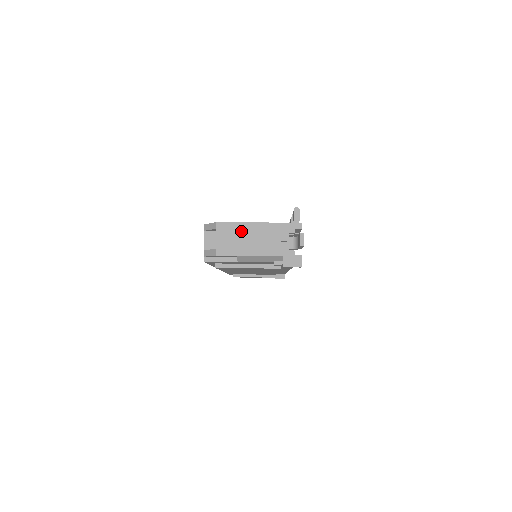
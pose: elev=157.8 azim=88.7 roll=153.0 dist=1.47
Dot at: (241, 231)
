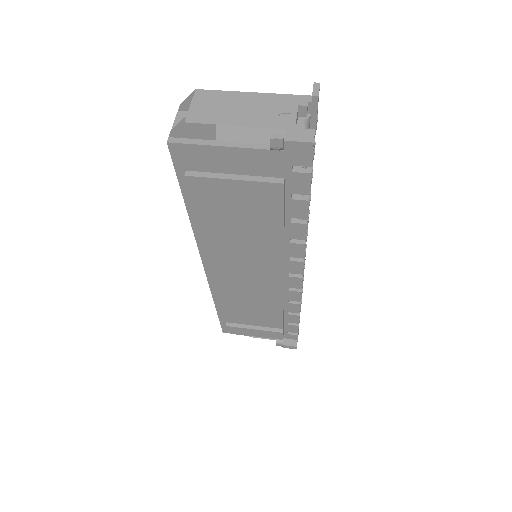
Dot at: (228, 99)
